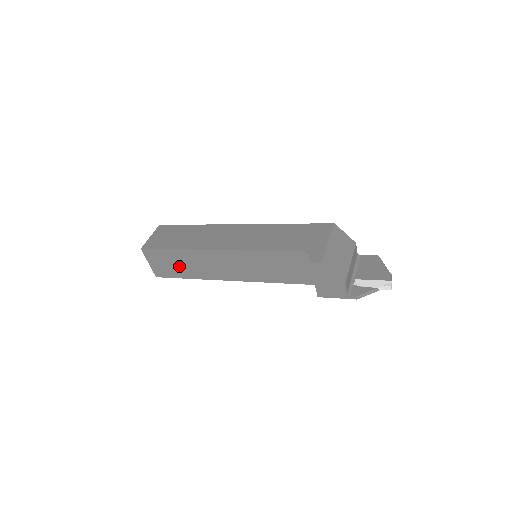
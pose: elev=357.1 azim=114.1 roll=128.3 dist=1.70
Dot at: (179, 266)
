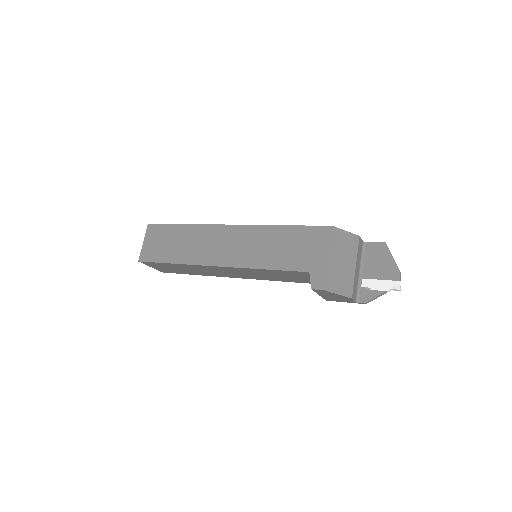
Dot at: (181, 270)
